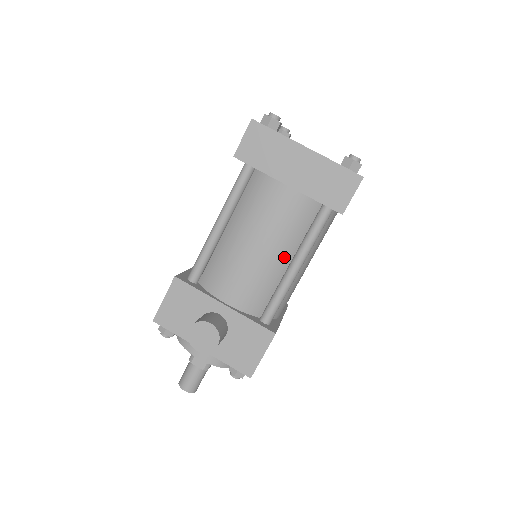
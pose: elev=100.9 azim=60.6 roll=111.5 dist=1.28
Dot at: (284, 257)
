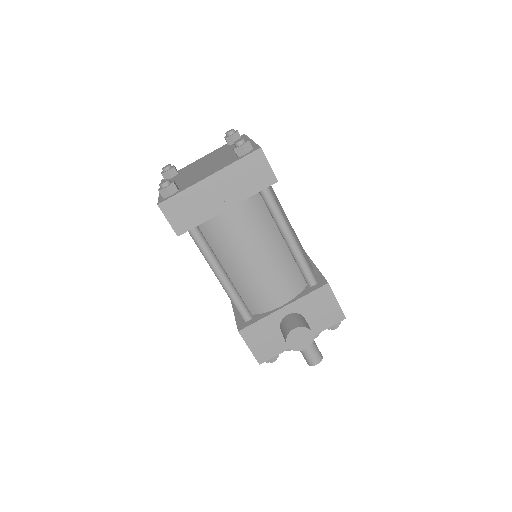
Dot at: (277, 242)
